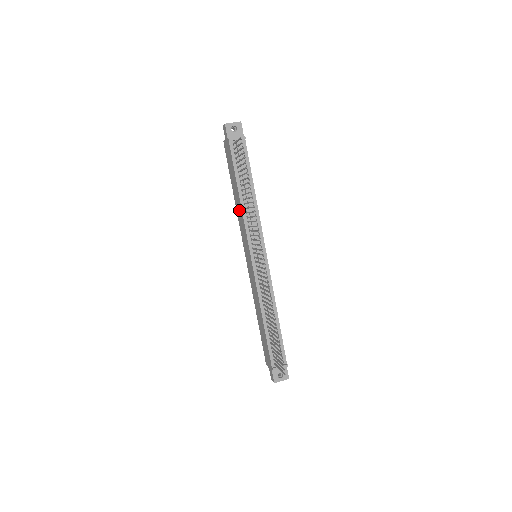
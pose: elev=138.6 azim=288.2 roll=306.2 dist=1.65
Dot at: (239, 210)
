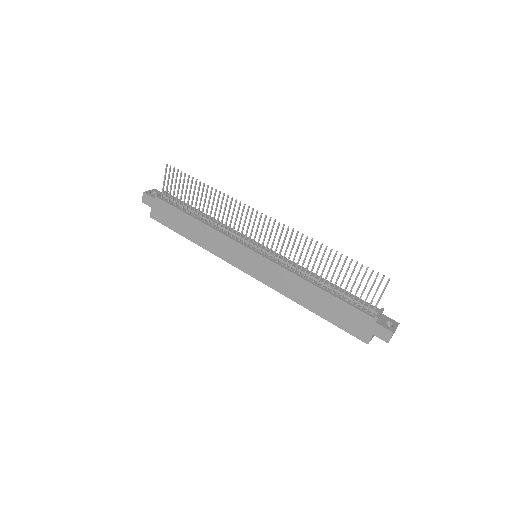
Dot at: (208, 237)
